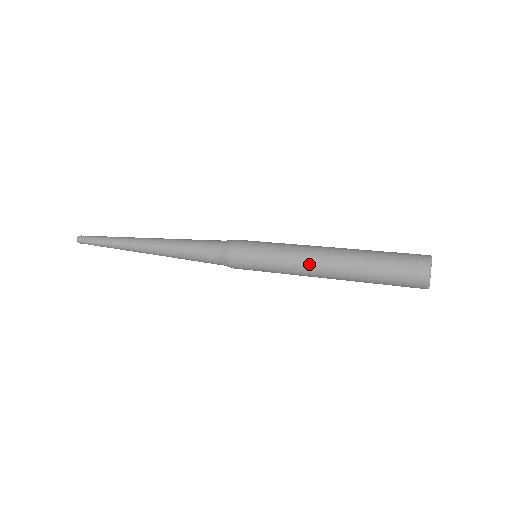
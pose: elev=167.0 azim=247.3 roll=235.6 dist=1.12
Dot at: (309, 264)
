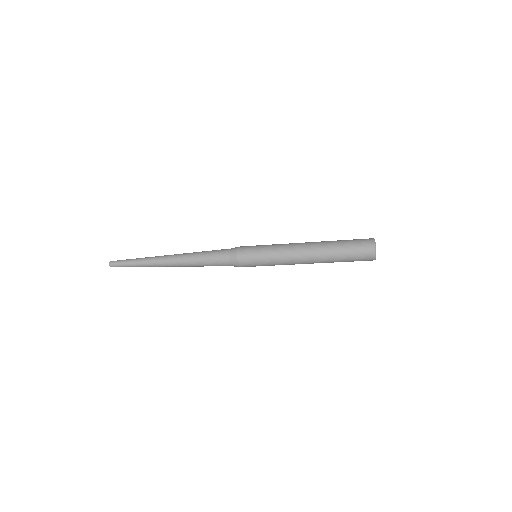
Dot at: (296, 246)
